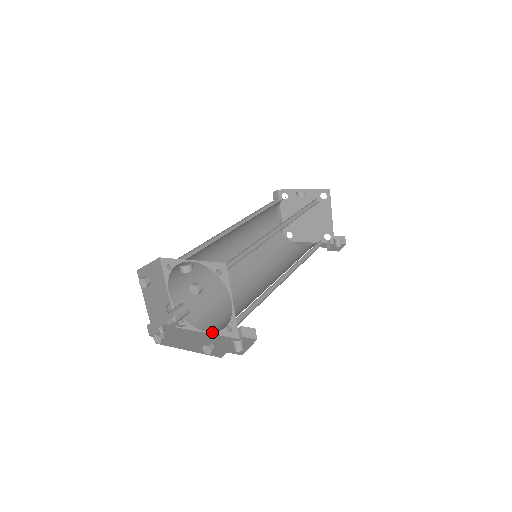
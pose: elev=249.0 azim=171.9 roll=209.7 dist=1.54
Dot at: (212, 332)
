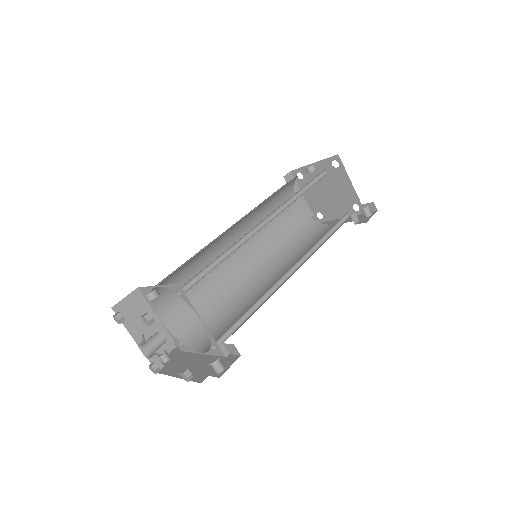
Dot at: (205, 353)
